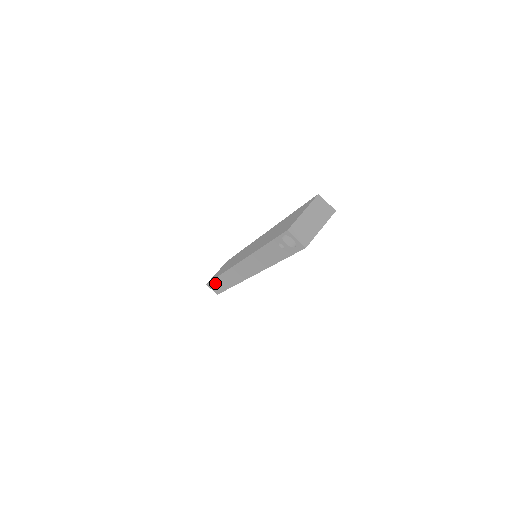
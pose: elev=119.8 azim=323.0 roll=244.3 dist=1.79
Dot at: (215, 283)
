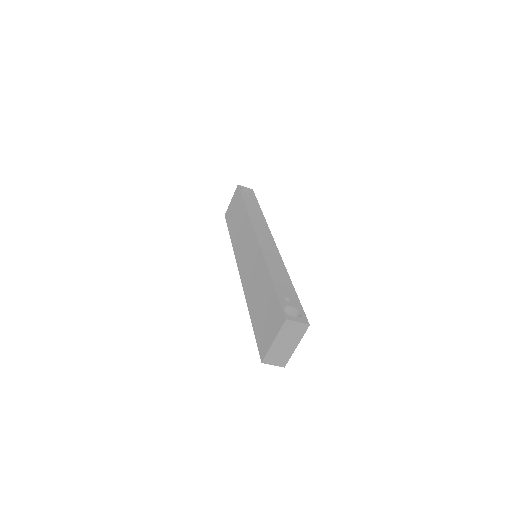
Dot at: occluded
